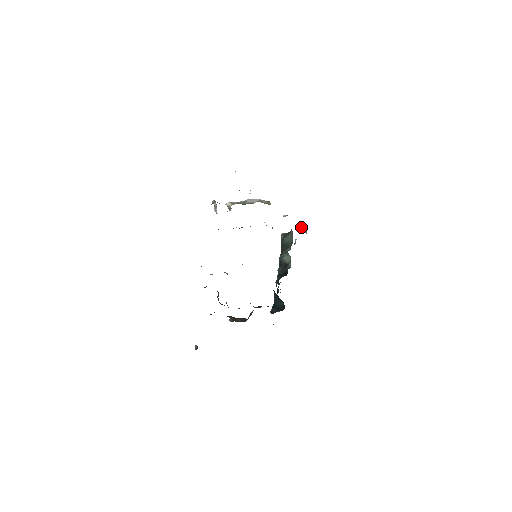
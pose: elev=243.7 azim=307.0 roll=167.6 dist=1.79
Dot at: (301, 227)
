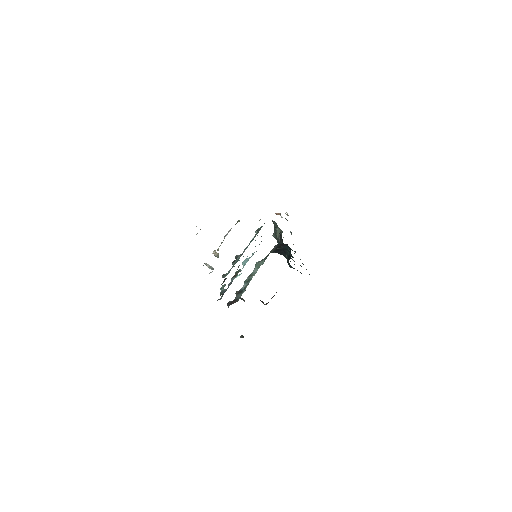
Dot at: (281, 216)
